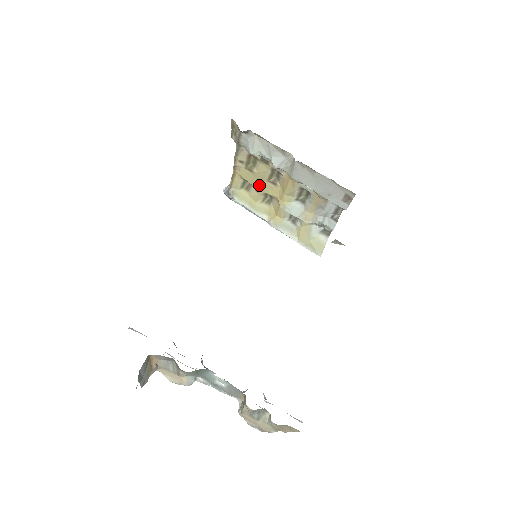
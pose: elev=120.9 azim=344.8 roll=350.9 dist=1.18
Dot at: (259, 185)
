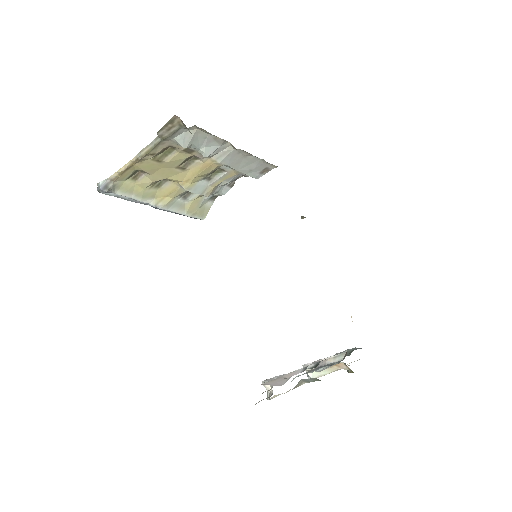
Dot at: (161, 173)
